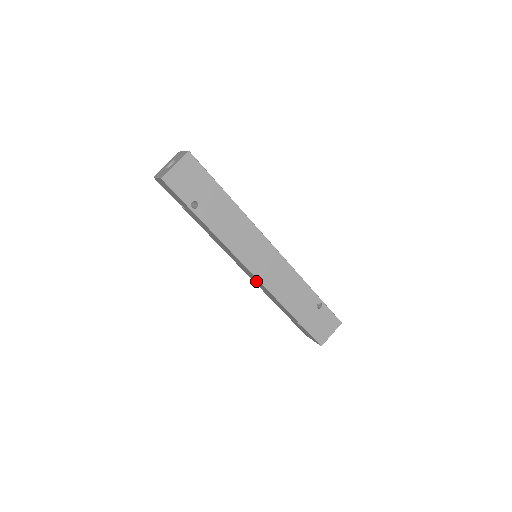
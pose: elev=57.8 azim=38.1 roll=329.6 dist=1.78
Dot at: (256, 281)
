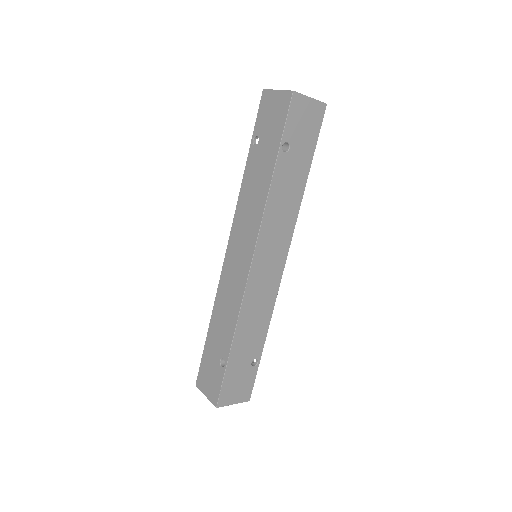
Dot at: (233, 278)
